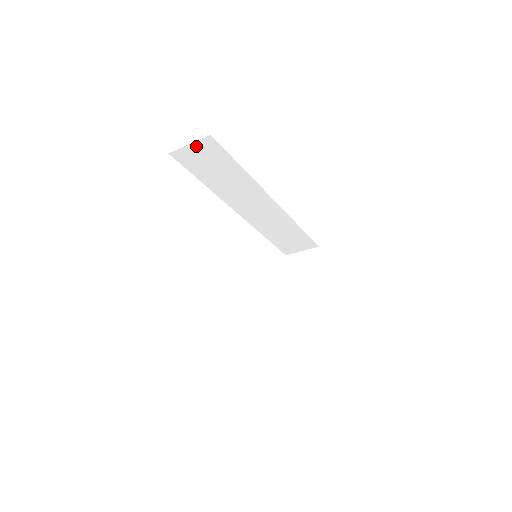
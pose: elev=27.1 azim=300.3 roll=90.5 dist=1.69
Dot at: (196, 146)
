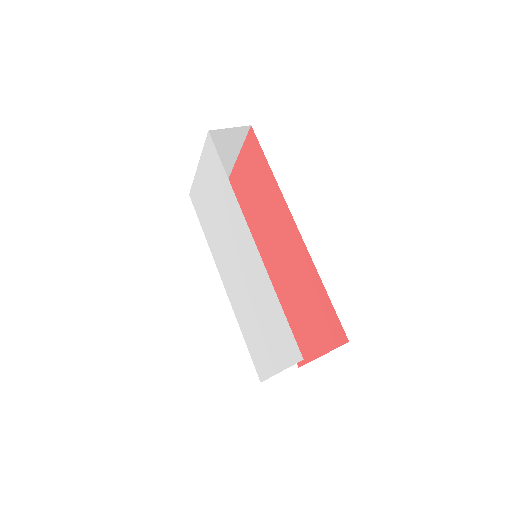
Dot at: occluded
